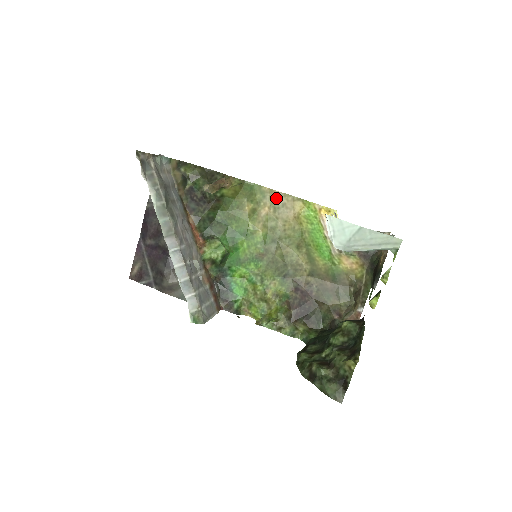
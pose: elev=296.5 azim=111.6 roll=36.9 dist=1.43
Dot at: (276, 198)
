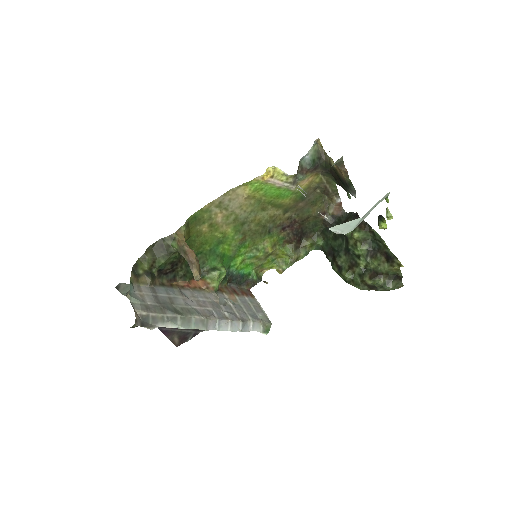
Dot at: (220, 203)
